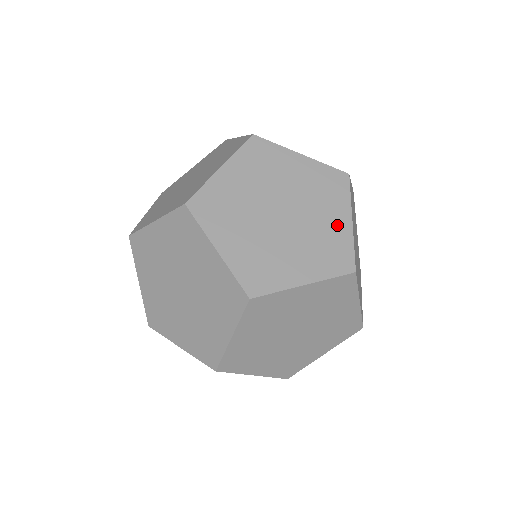
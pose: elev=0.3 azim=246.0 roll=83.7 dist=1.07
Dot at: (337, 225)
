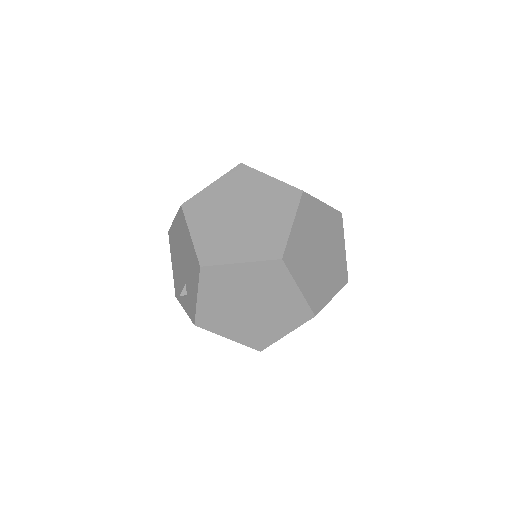
Dot at: (328, 290)
